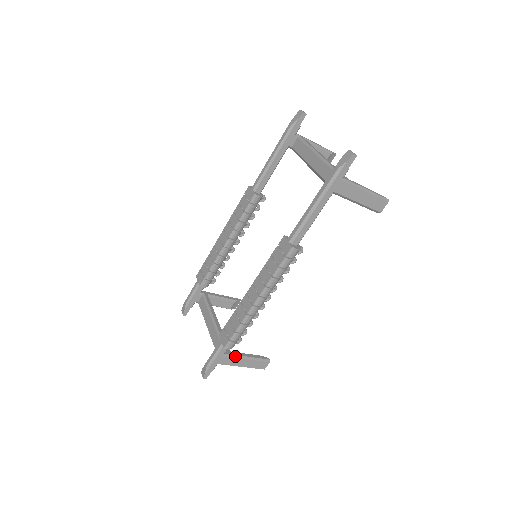
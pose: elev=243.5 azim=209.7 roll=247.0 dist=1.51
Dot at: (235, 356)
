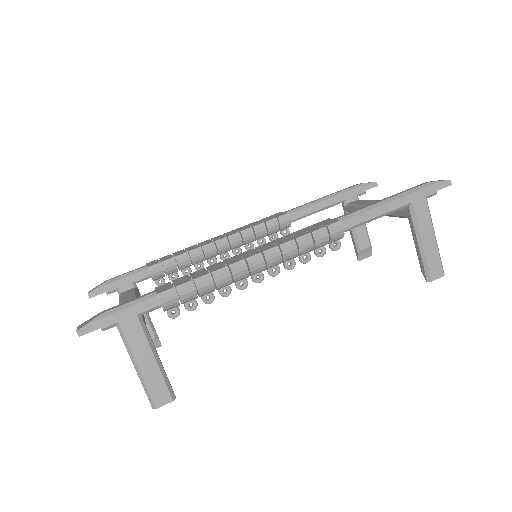
Dot at: (148, 336)
